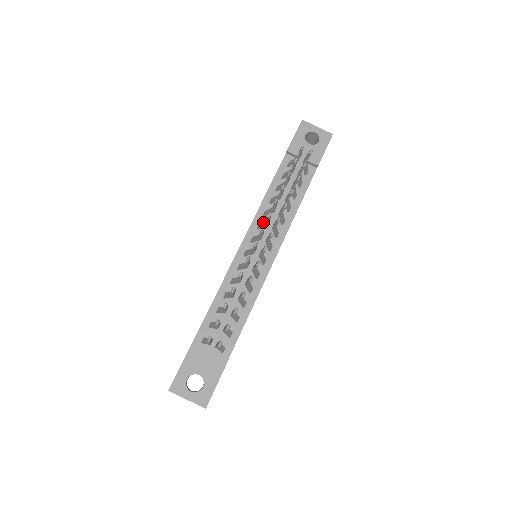
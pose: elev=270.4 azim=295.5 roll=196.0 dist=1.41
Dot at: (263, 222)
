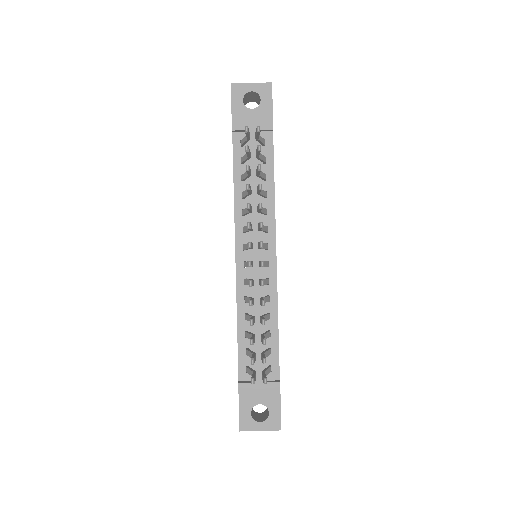
Dot at: (246, 226)
